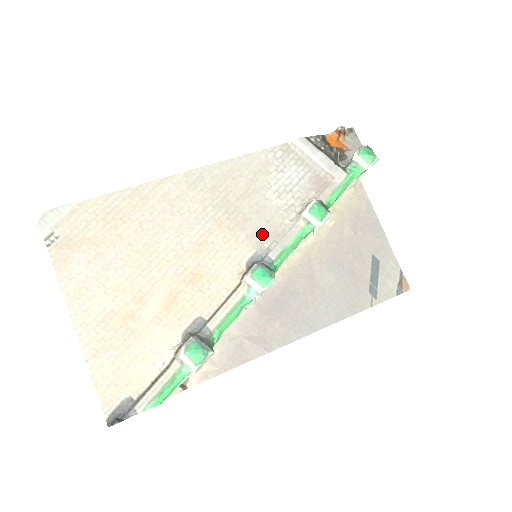
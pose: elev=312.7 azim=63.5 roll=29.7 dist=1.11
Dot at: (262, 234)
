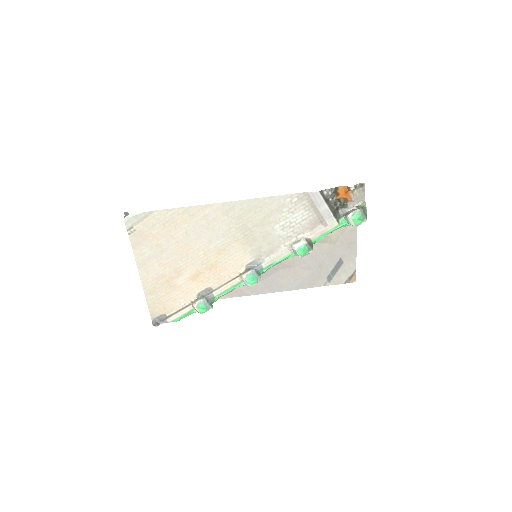
Dot at: (262, 250)
